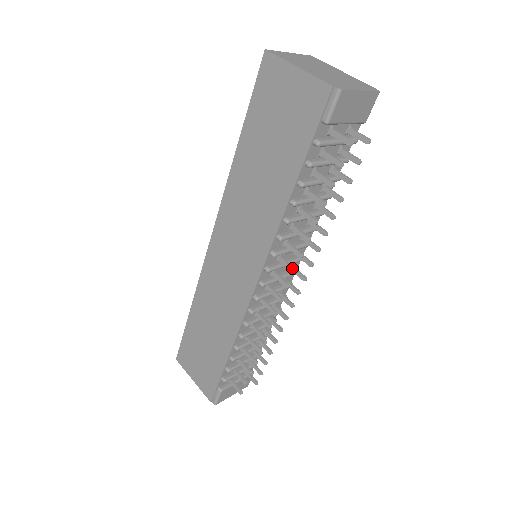
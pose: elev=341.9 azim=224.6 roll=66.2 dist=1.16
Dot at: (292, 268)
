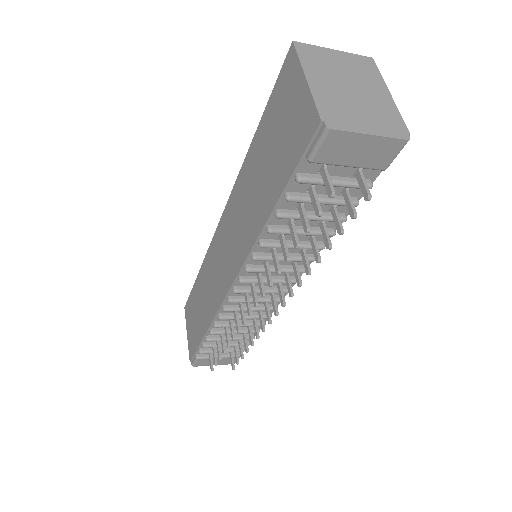
Dot at: (262, 291)
